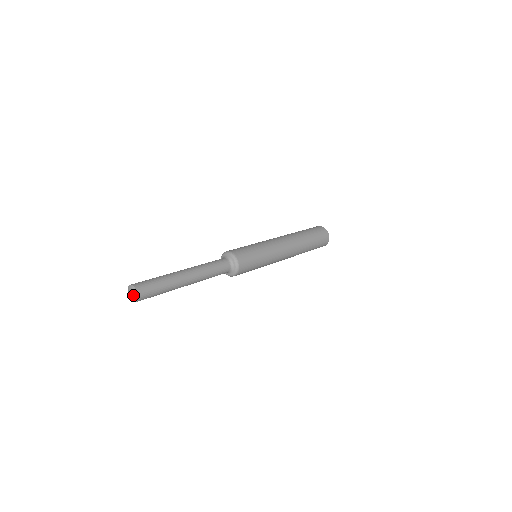
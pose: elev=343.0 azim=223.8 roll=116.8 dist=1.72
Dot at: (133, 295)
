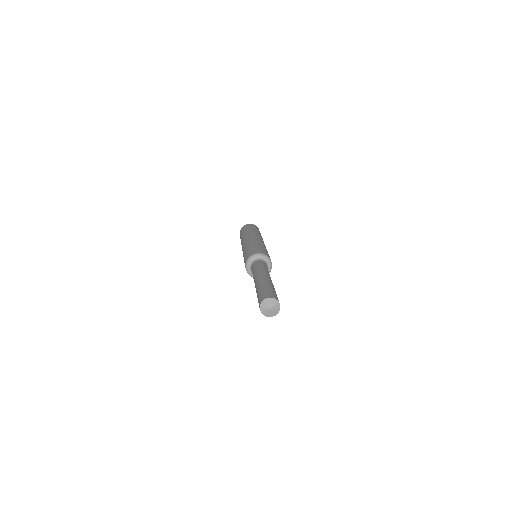
Dot at: (274, 311)
